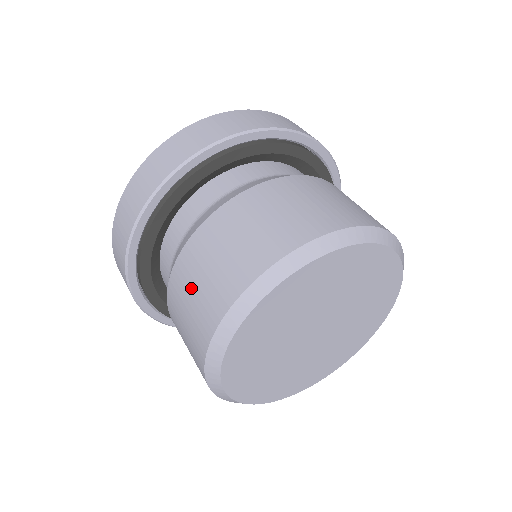
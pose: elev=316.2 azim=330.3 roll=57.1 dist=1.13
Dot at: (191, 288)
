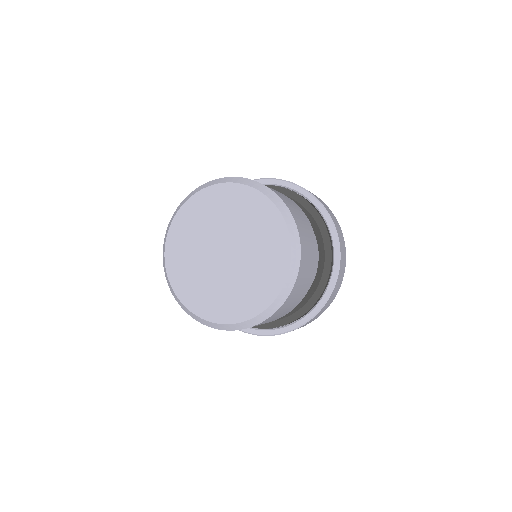
Dot at: occluded
